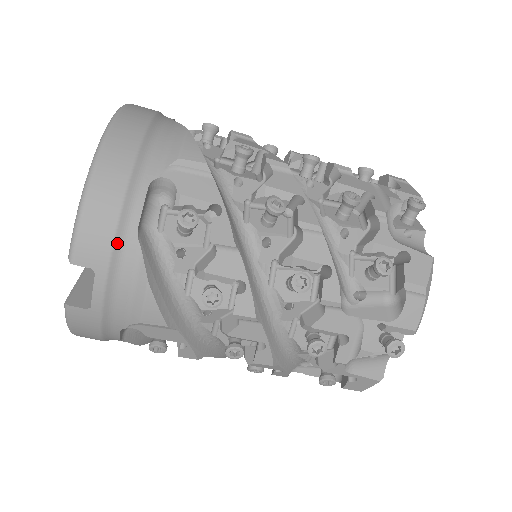
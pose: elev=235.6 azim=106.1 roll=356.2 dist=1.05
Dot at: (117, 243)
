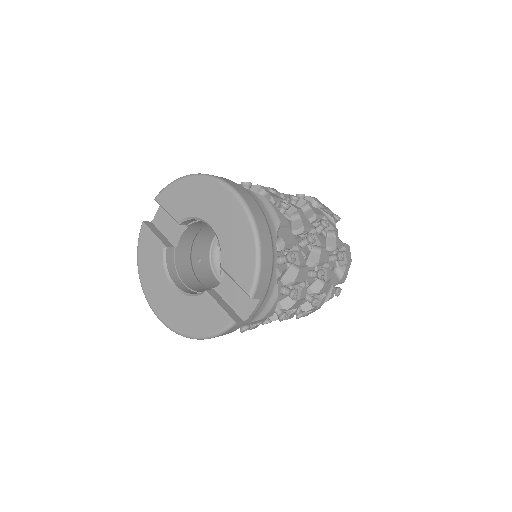
Dot at: (270, 281)
